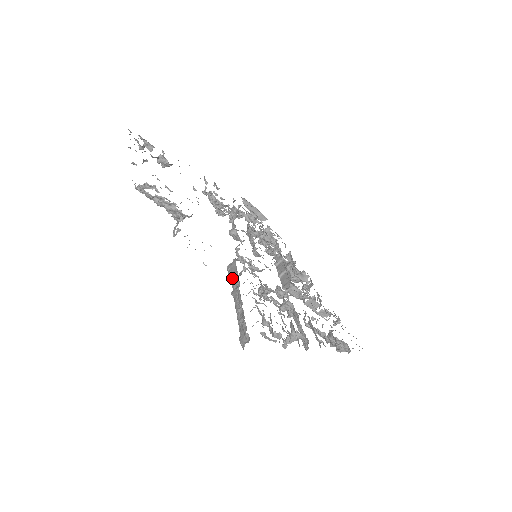
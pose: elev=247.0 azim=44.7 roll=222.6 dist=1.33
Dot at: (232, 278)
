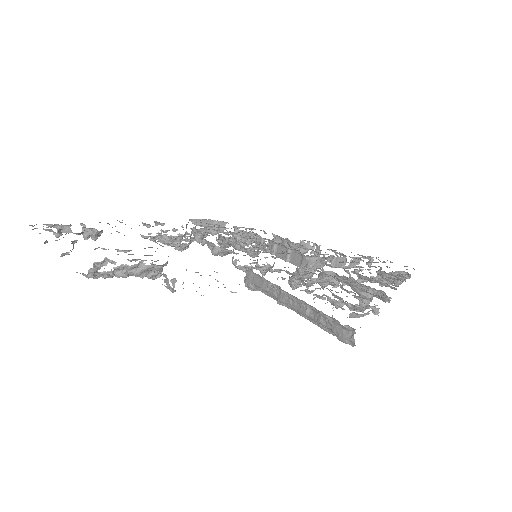
Dot at: (263, 289)
